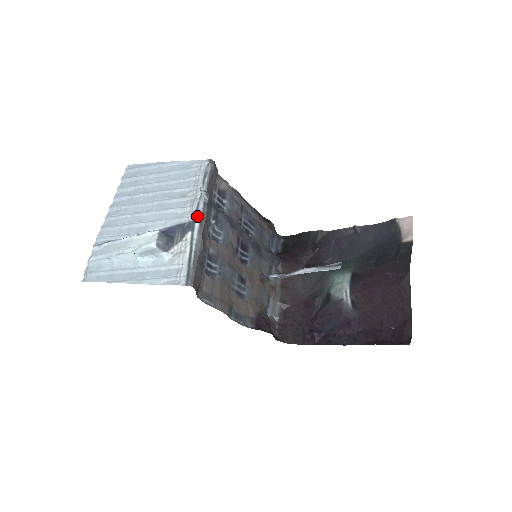
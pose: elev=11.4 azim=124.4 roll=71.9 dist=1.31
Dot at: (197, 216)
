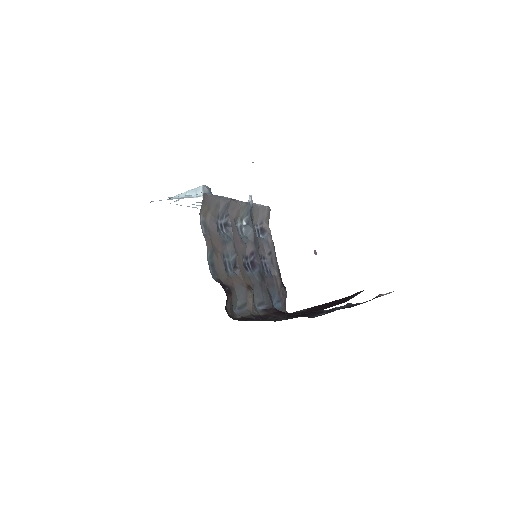
Dot at: (237, 200)
